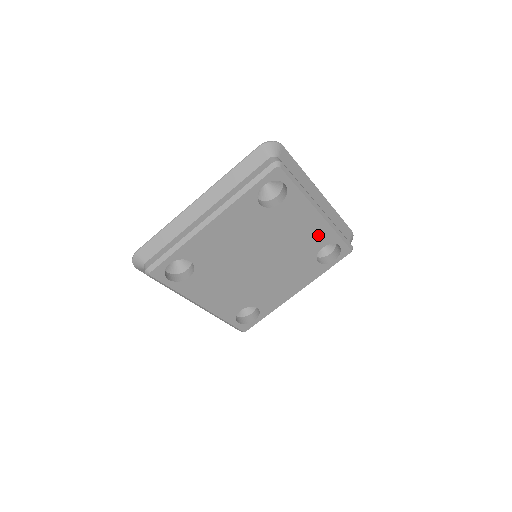
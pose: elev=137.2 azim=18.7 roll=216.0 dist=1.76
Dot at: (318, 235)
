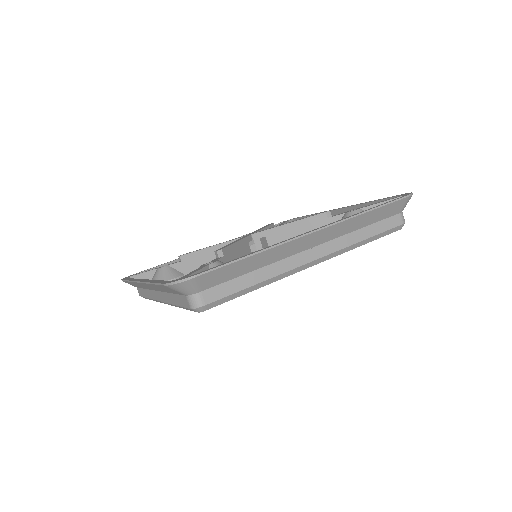
Dot at: occluded
